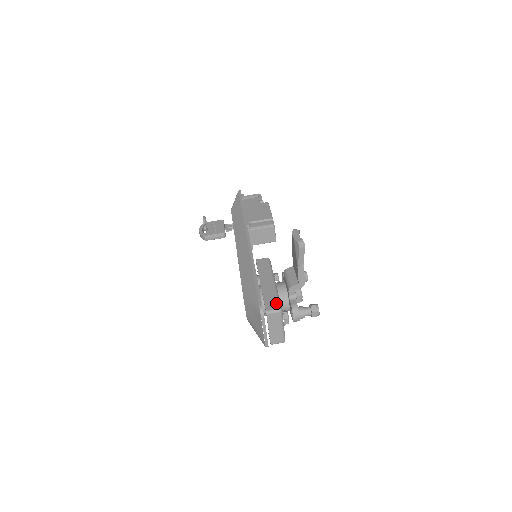
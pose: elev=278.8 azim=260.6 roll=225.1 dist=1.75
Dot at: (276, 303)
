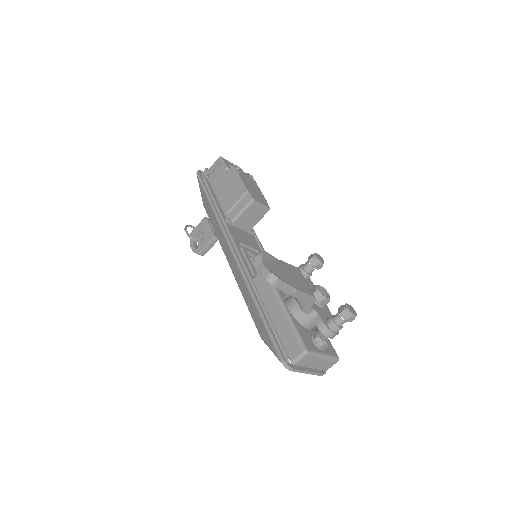
Dot at: (297, 344)
